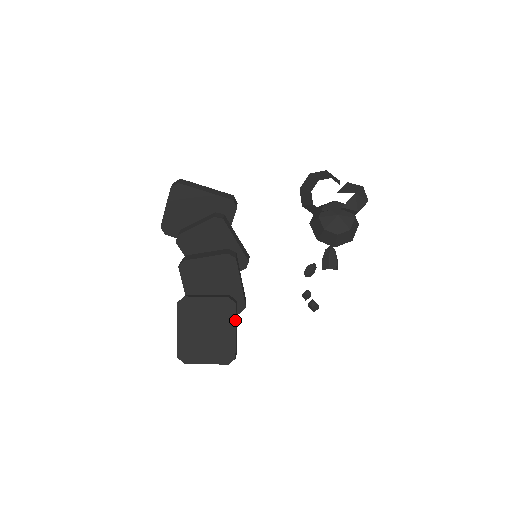
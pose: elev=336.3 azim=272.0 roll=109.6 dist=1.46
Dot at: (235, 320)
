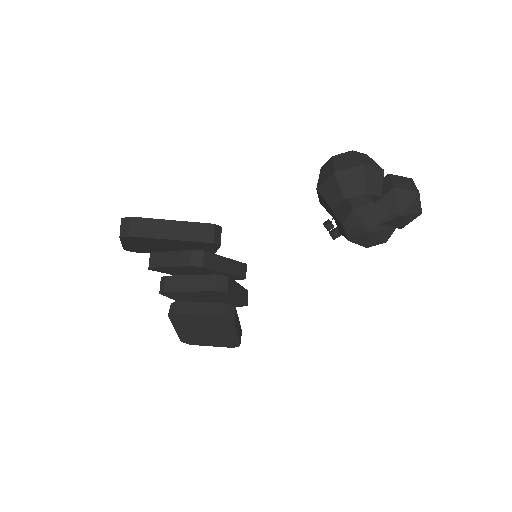
Dot at: (235, 329)
